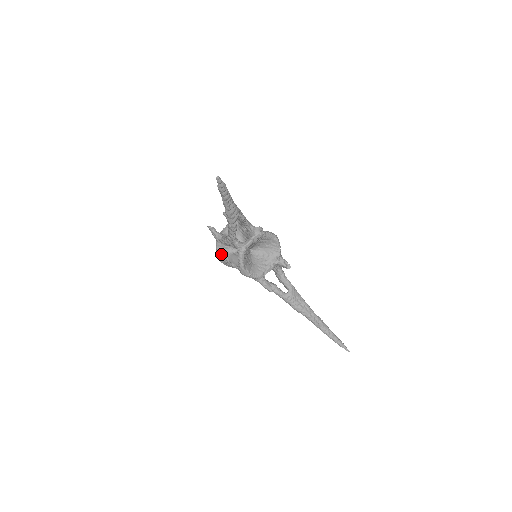
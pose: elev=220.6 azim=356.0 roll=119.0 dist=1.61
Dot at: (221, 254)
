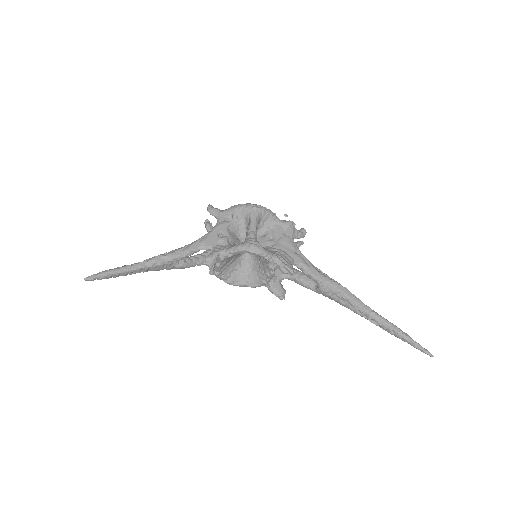
Dot at: occluded
